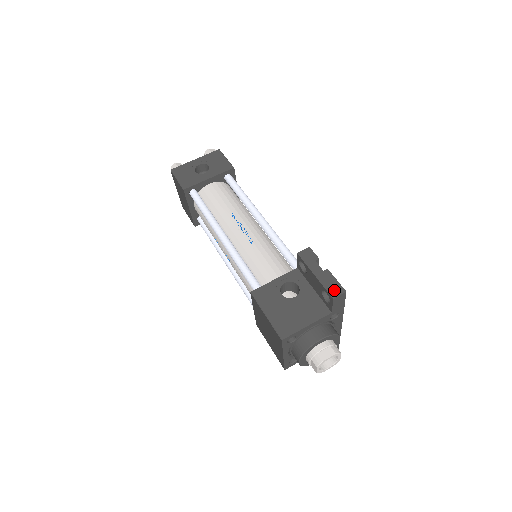
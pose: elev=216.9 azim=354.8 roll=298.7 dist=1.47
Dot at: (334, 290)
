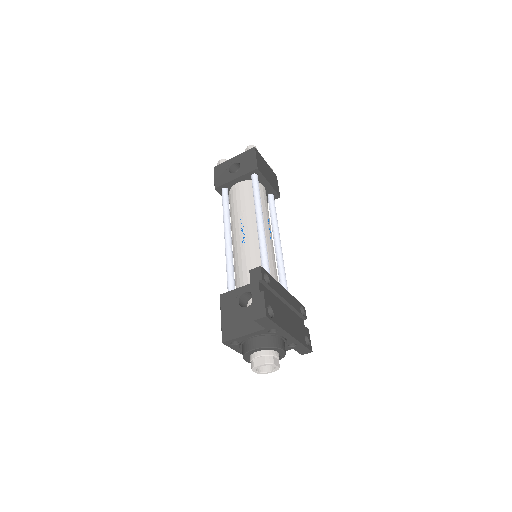
Dot at: (258, 312)
